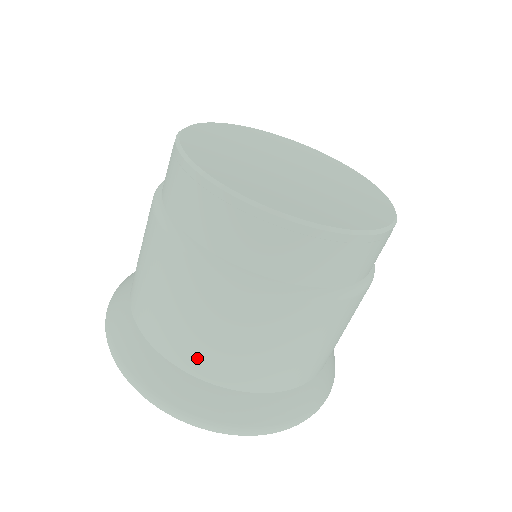
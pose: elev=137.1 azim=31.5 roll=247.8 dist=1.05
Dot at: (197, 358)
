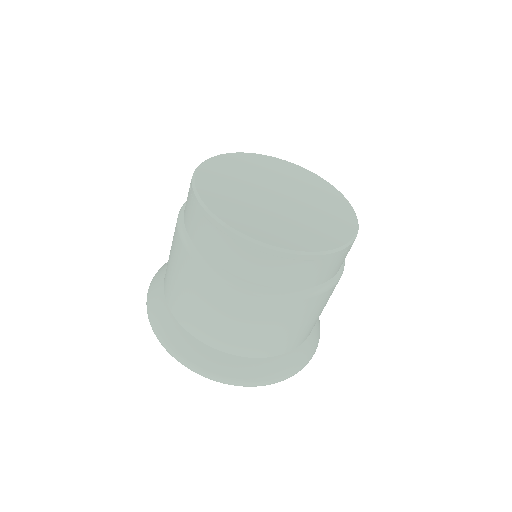
Dot at: (223, 340)
